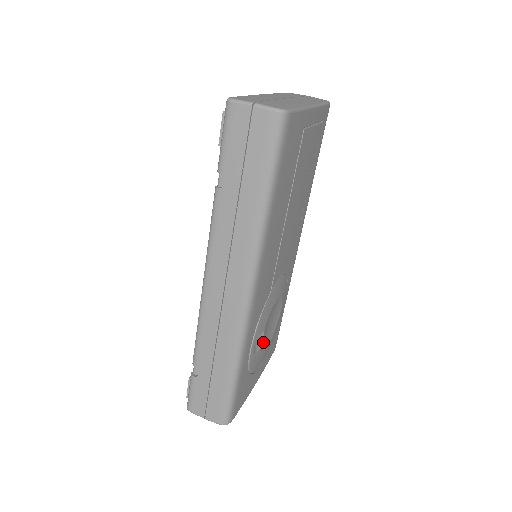
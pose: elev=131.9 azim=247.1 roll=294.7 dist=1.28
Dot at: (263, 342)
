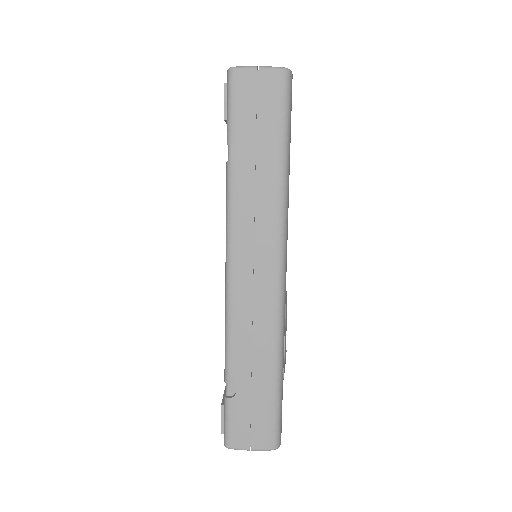
Dot at: occluded
